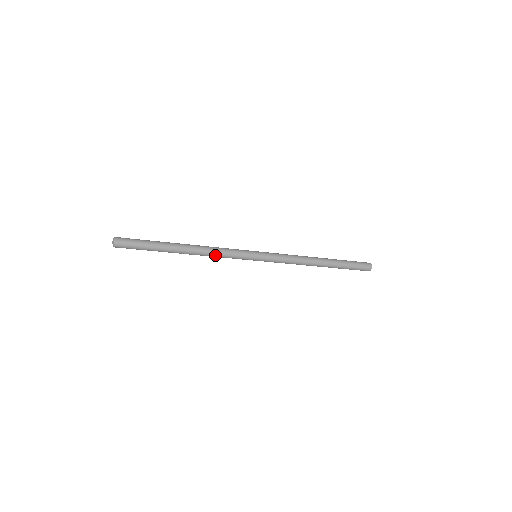
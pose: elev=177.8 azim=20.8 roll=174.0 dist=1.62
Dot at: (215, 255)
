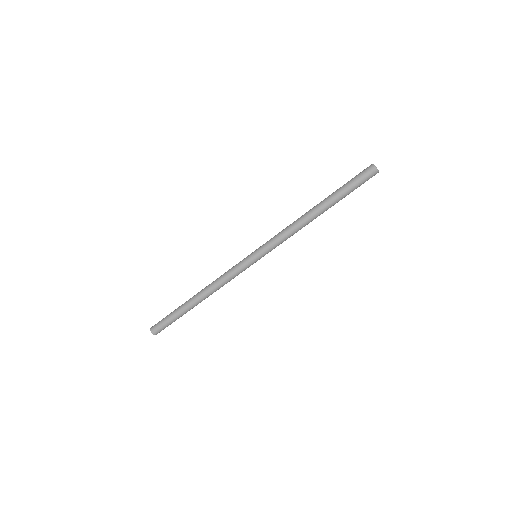
Dot at: occluded
